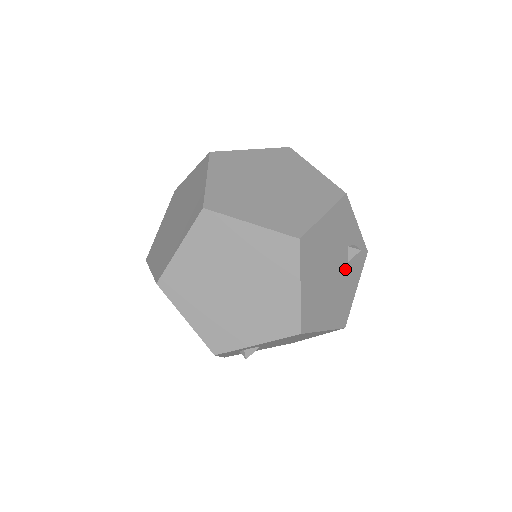
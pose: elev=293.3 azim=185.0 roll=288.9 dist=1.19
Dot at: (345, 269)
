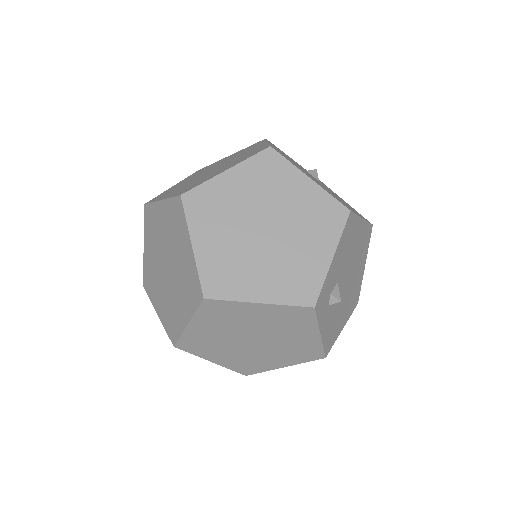
Dot at: occluded
